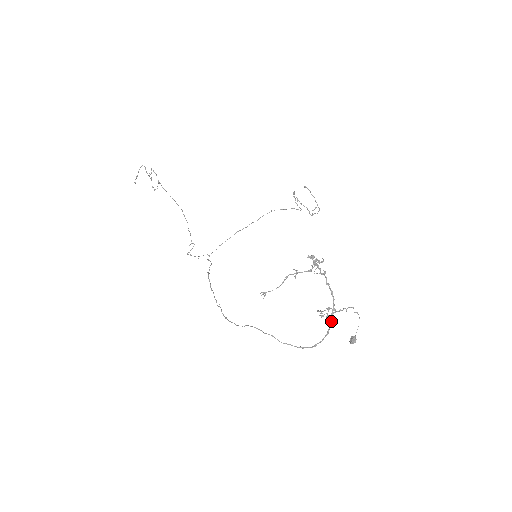
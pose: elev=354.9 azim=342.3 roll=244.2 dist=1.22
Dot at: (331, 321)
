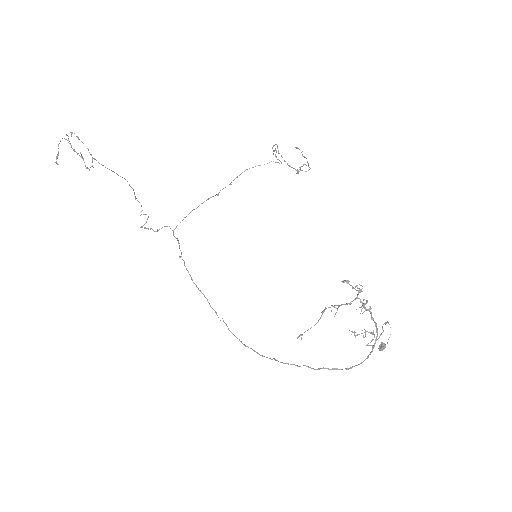
Dot at: occluded
